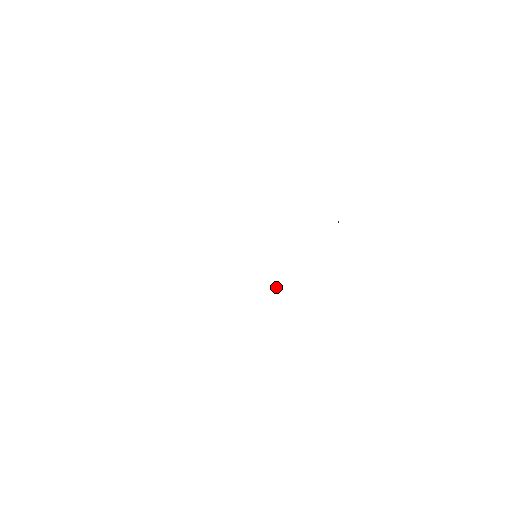
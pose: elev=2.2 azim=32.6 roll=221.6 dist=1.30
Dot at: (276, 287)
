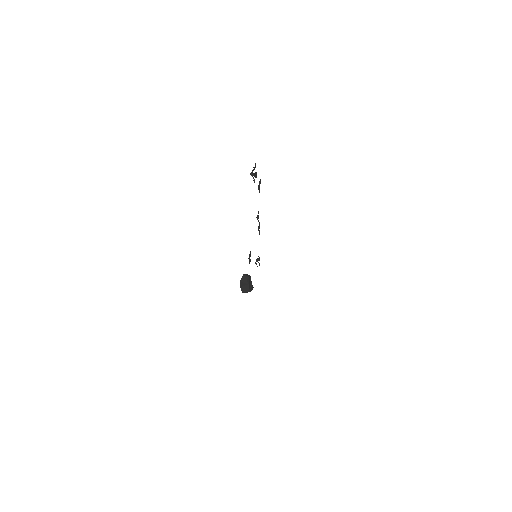
Dot at: (247, 276)
